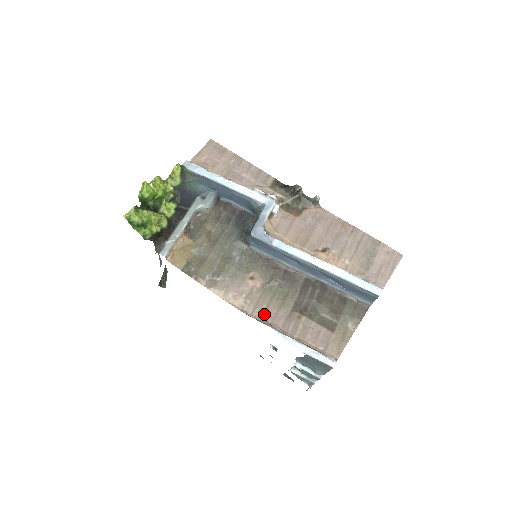
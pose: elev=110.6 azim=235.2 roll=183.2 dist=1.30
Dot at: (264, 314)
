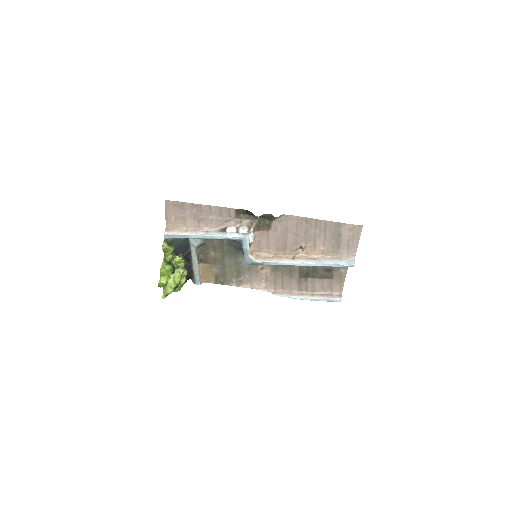
Dot at: (283, 286)
